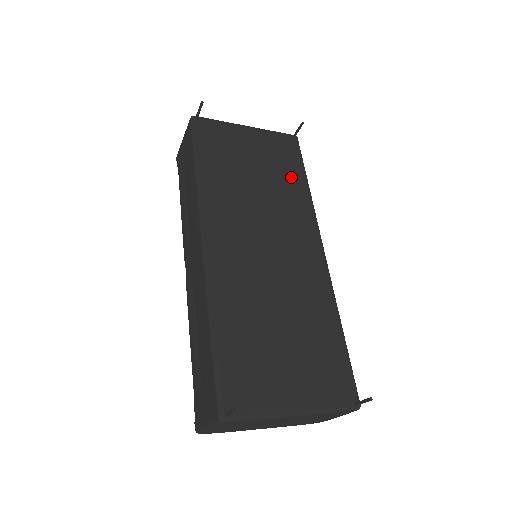
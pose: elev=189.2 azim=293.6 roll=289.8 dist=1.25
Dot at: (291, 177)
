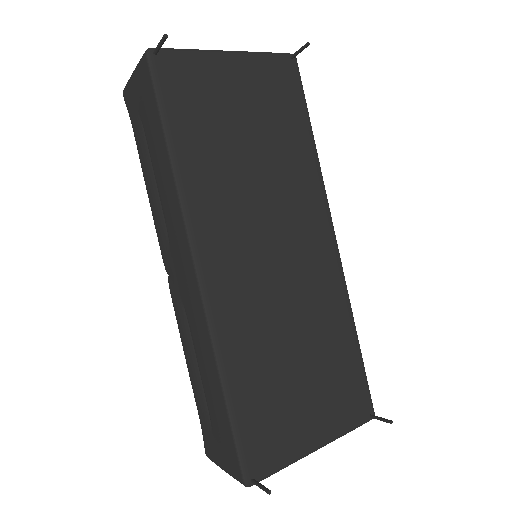
Dot at: (293, 133)
